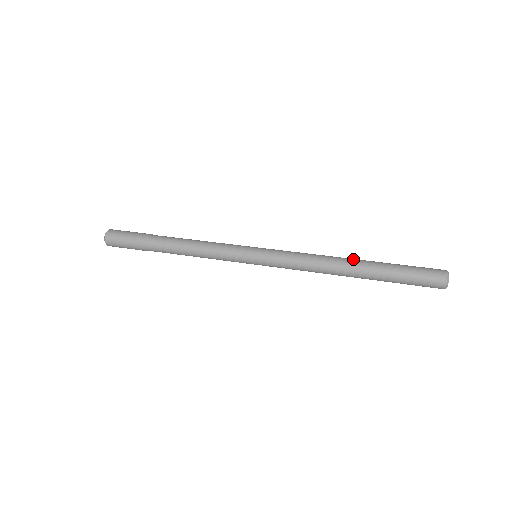
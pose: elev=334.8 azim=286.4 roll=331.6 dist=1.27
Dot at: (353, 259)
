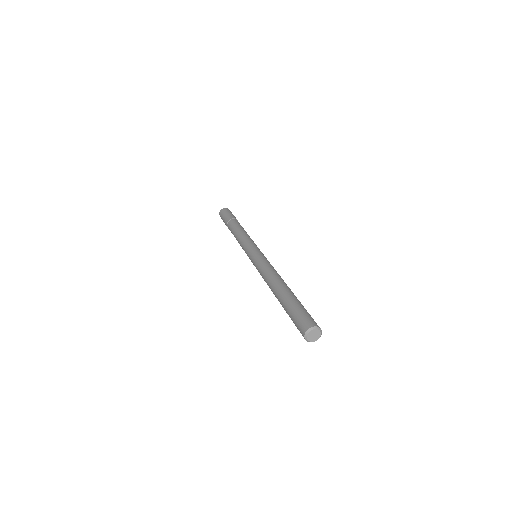
Dot at: occluded
